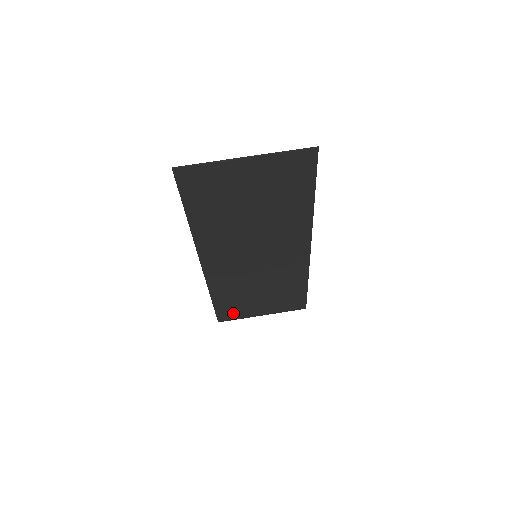
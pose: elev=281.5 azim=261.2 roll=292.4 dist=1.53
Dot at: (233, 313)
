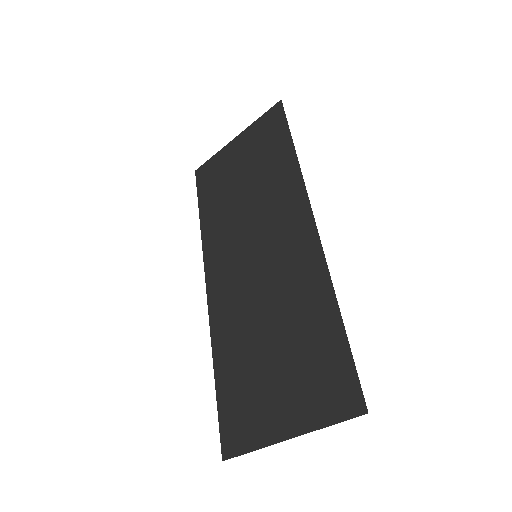
Dot at: (211, 173)
